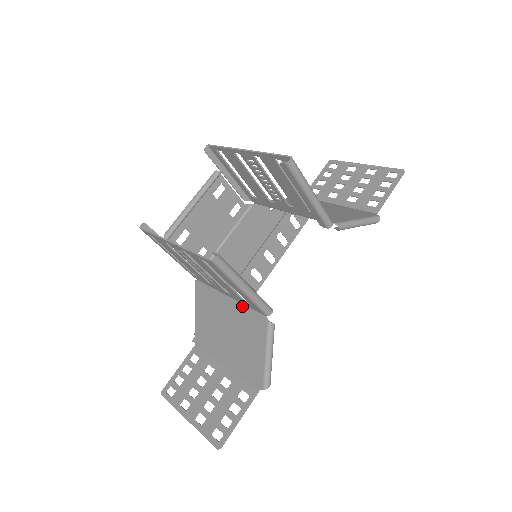
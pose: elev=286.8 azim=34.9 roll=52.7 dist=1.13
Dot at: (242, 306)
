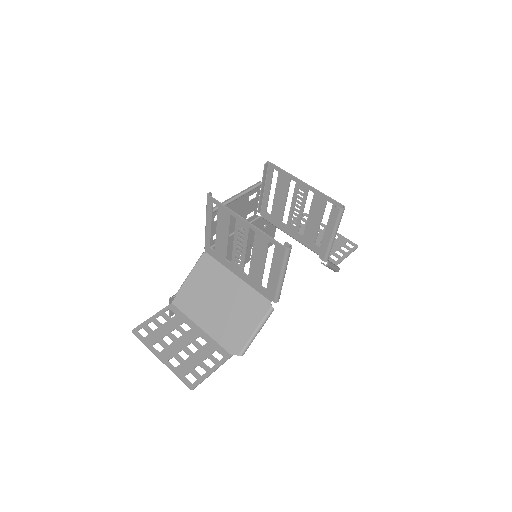
Dot at: (250, 288)
